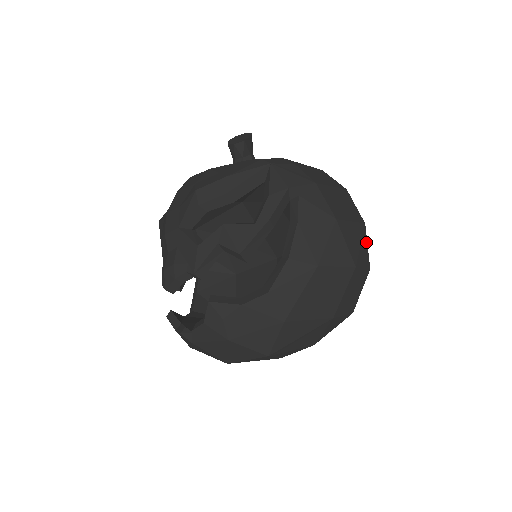
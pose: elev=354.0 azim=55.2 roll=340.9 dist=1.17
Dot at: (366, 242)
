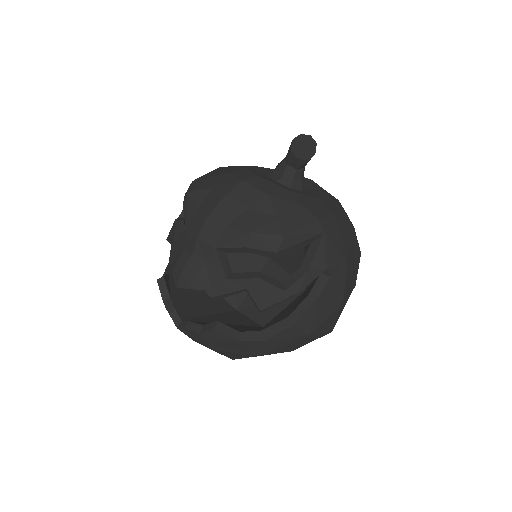
Dot at: occluded
